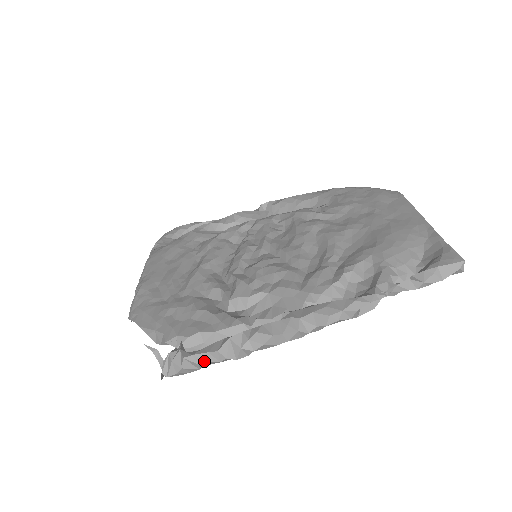
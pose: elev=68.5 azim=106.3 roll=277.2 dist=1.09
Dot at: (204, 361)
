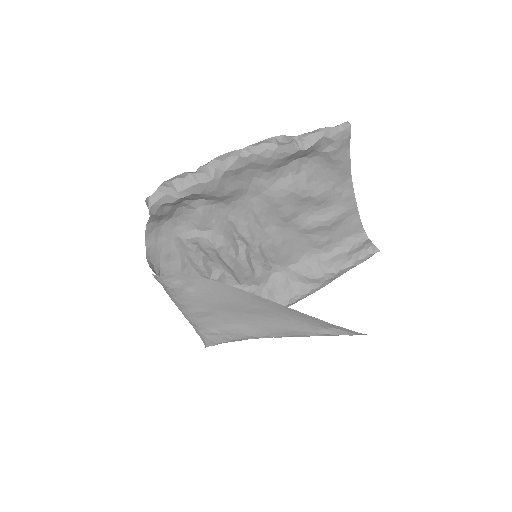
Dot at: (175, 178)
